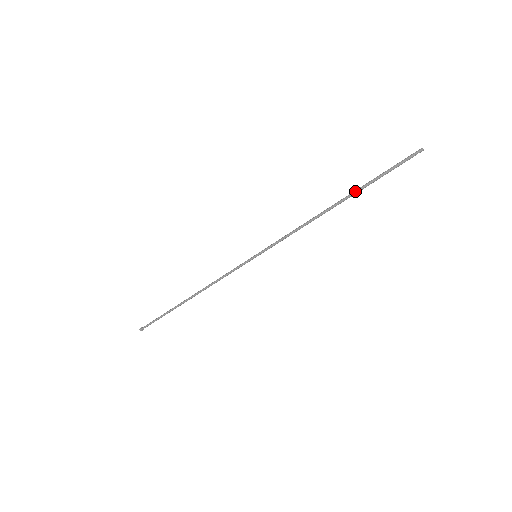
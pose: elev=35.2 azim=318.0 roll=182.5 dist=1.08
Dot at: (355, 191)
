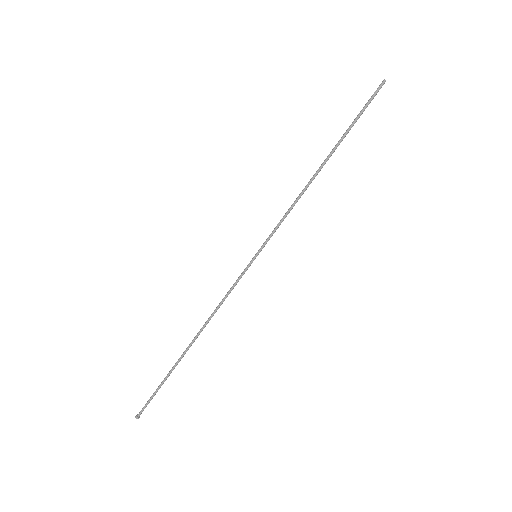
Dot at: (337, 143)
